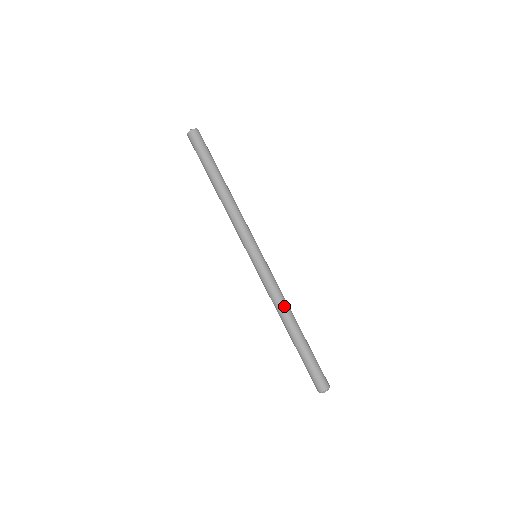
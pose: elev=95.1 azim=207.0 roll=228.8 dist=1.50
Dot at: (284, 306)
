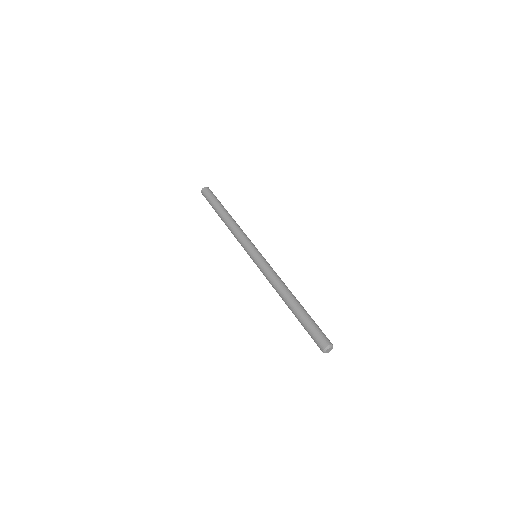
Dot at: (285, 285)
